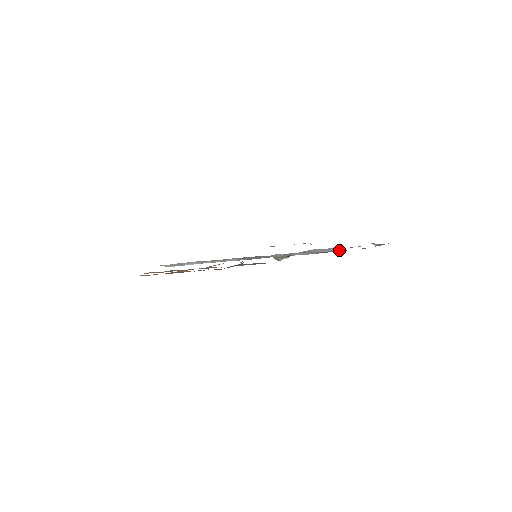
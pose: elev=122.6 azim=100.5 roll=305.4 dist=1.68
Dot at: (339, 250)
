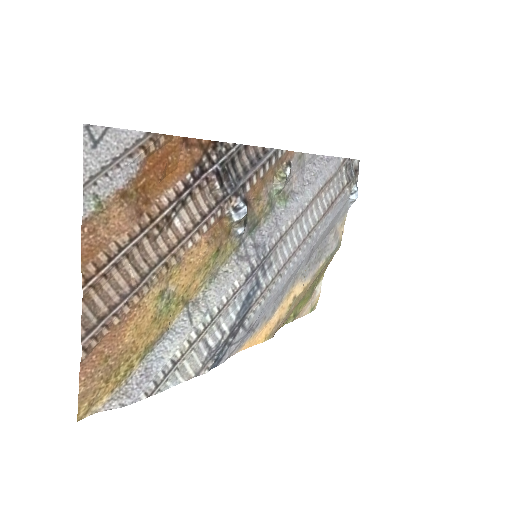
Dot at: (327, 160)
